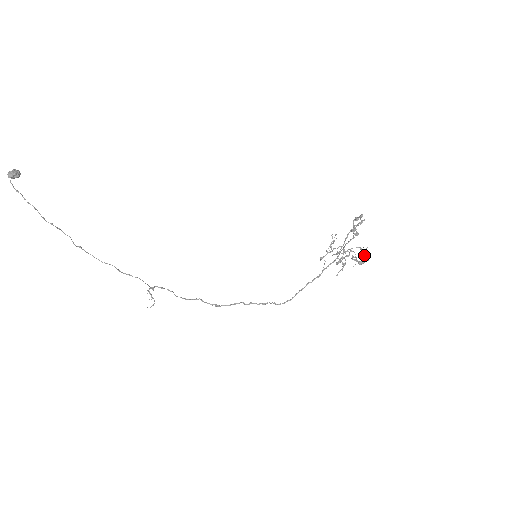
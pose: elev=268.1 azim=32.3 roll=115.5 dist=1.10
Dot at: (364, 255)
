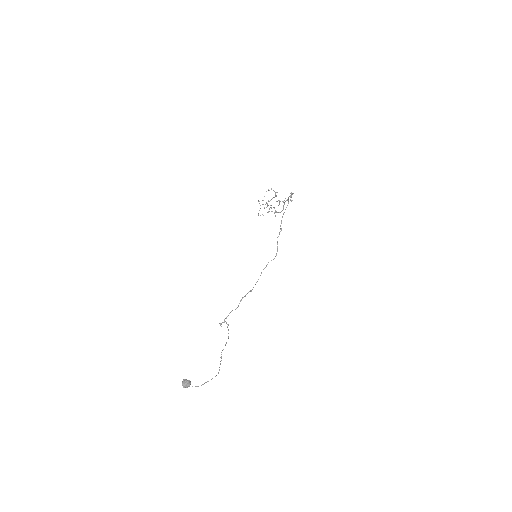
Dot at: occluded
